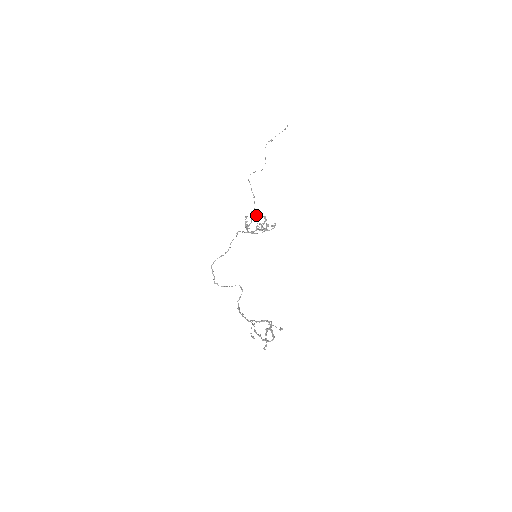
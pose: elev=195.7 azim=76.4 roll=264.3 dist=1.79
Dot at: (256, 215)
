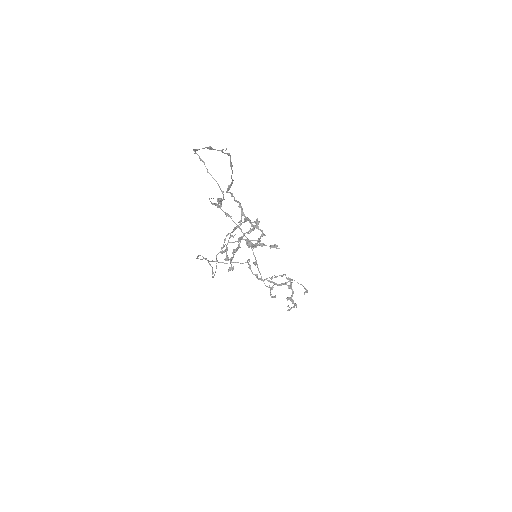
Dot at: (238, 244)
